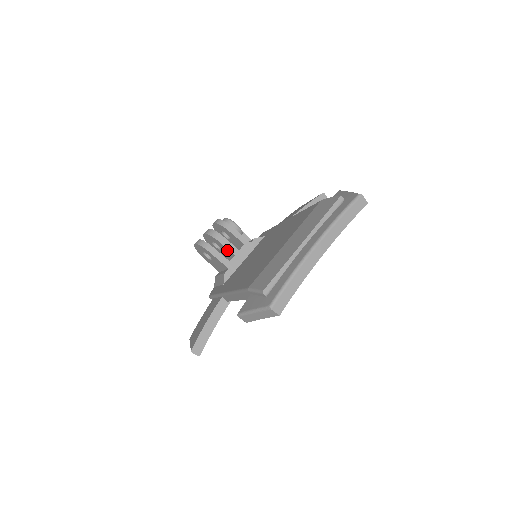
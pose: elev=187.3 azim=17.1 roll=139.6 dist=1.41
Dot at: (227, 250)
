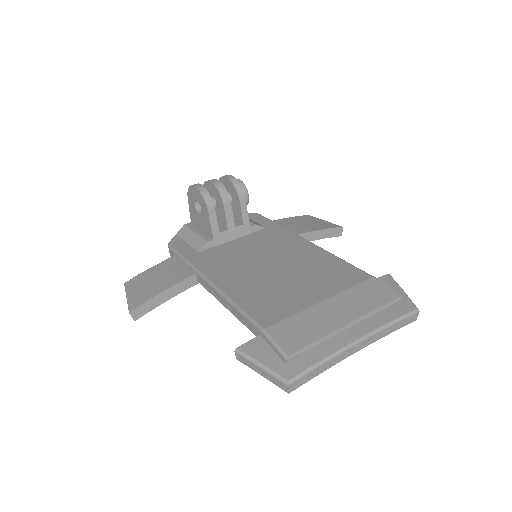
Dot at: (224, 218)
